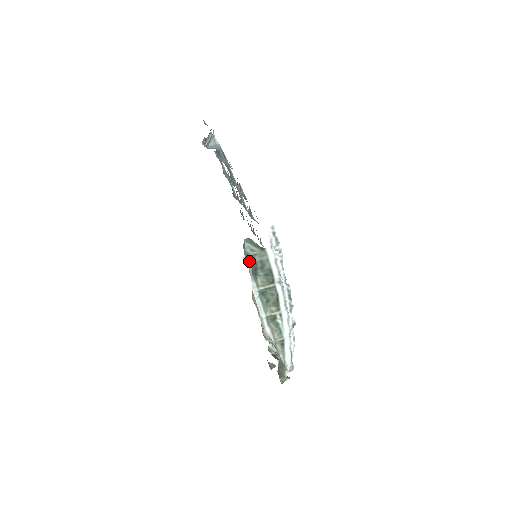
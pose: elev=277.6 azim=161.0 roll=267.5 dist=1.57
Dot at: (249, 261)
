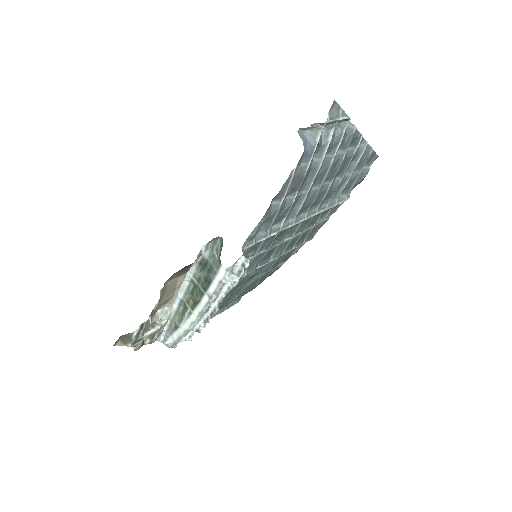
Dot at: (204, 254)
